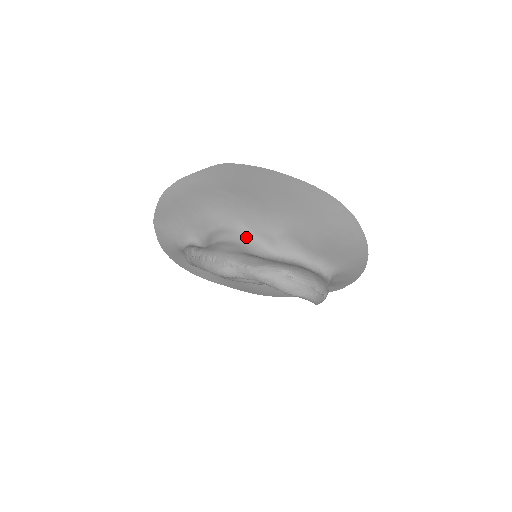
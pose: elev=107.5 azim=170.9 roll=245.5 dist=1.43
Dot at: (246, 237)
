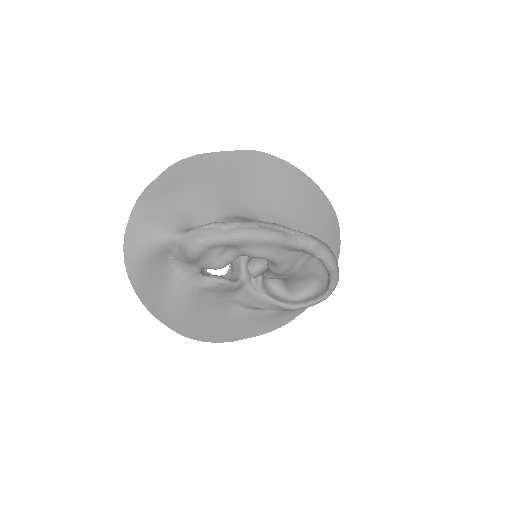
Dot at: occluded
